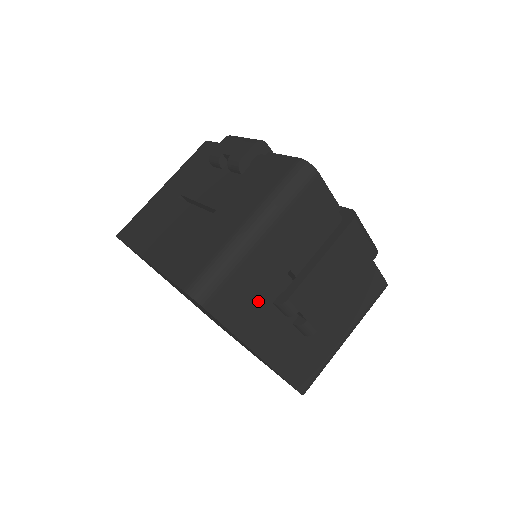
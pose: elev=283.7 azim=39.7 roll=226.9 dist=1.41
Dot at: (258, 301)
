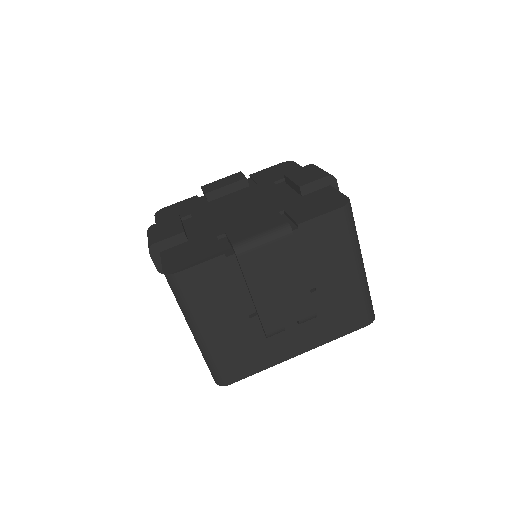
Dot at: (255, 346)
